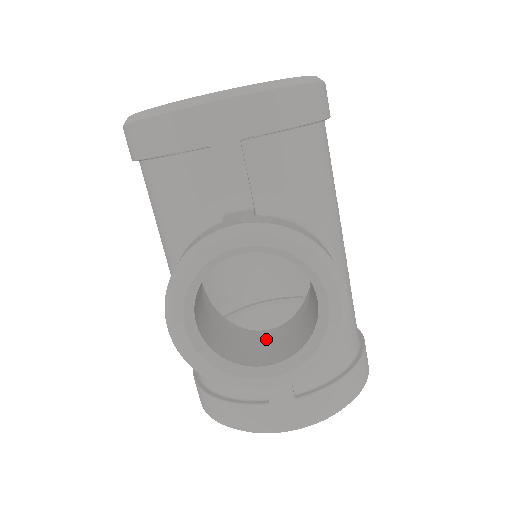
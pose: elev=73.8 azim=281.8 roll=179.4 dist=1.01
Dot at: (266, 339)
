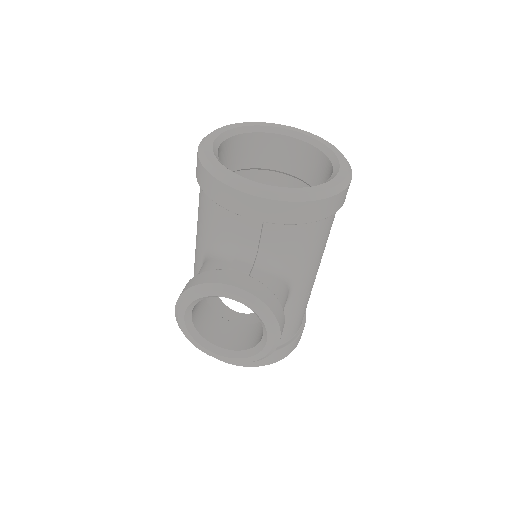
Dot at: (232, 324)
